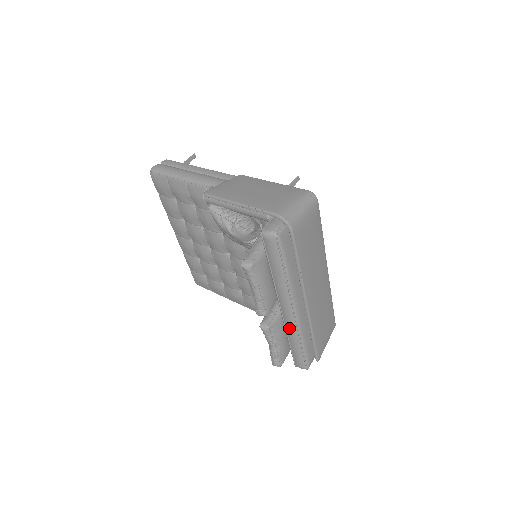
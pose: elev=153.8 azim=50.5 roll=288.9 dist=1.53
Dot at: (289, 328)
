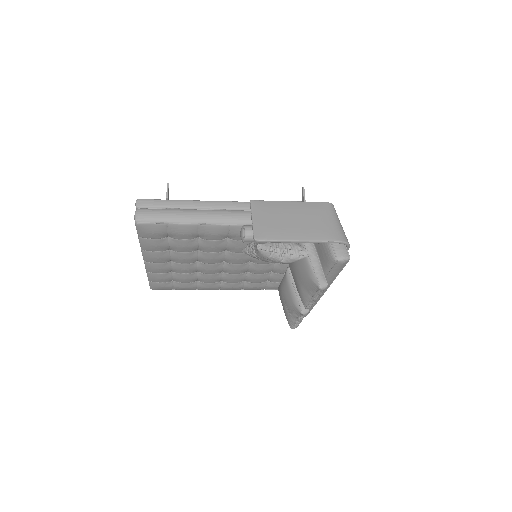
Dot at: occluded
